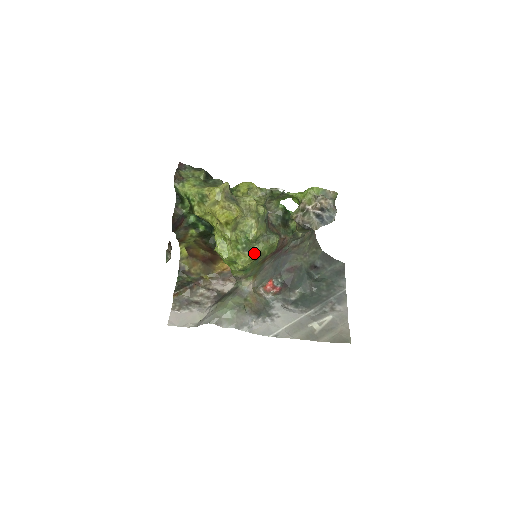
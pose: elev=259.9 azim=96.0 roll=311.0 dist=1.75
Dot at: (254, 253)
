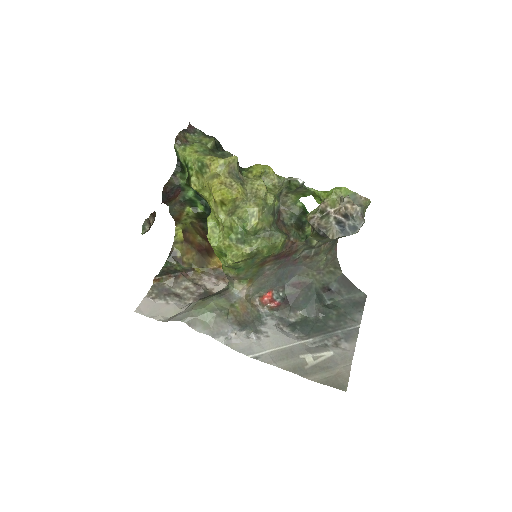
Dot at: (249, 248)
